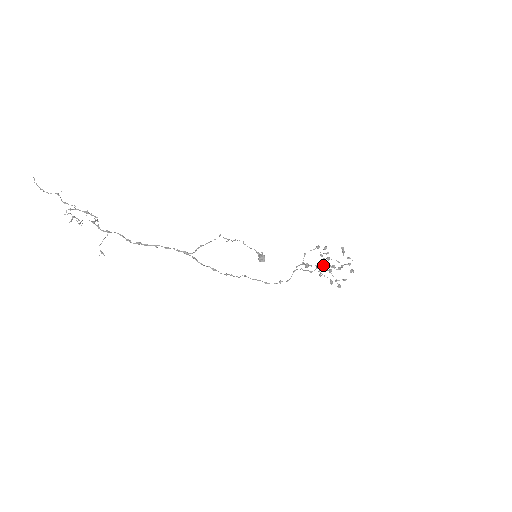
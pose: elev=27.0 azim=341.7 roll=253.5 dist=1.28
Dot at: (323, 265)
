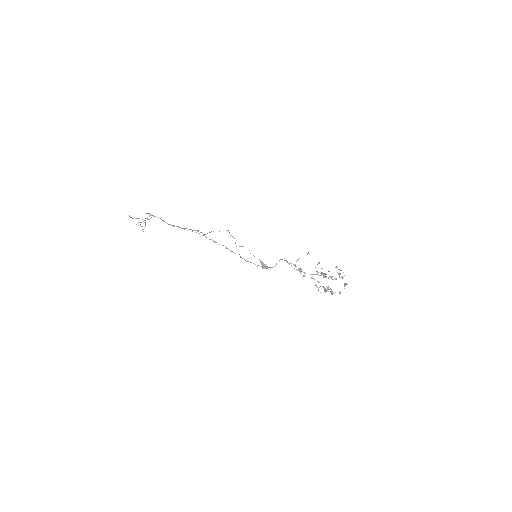
Dot at: occluded
